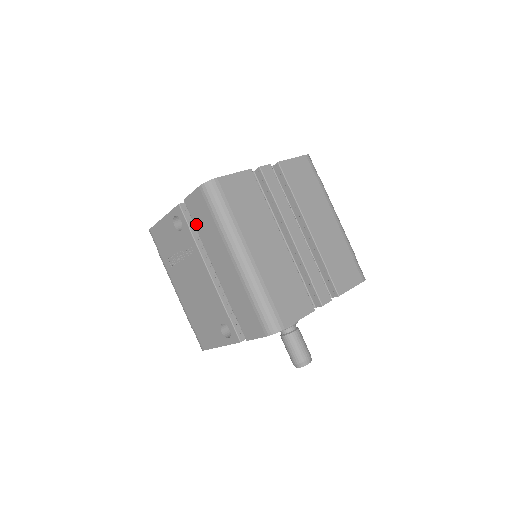
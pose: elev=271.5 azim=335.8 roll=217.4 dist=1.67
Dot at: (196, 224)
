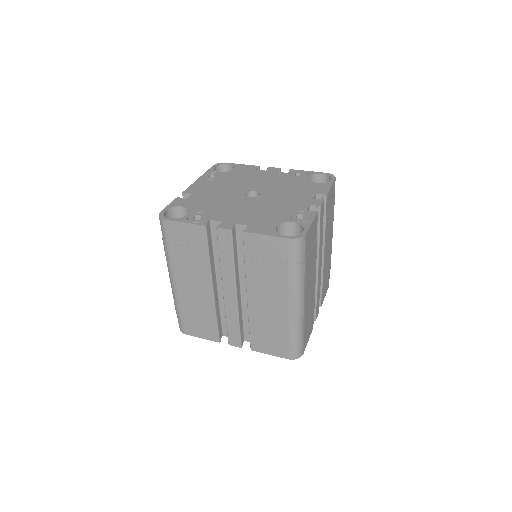
Dot at: occluded
